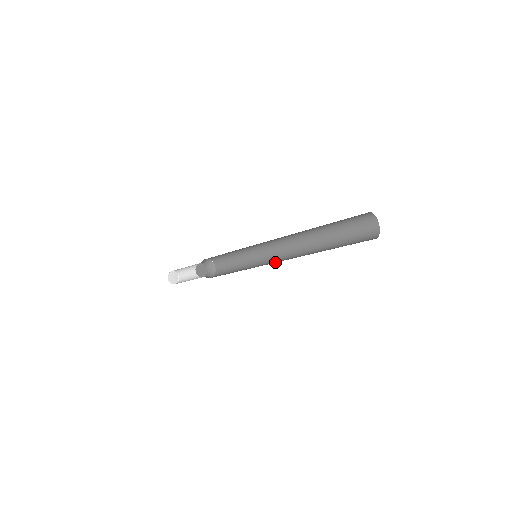
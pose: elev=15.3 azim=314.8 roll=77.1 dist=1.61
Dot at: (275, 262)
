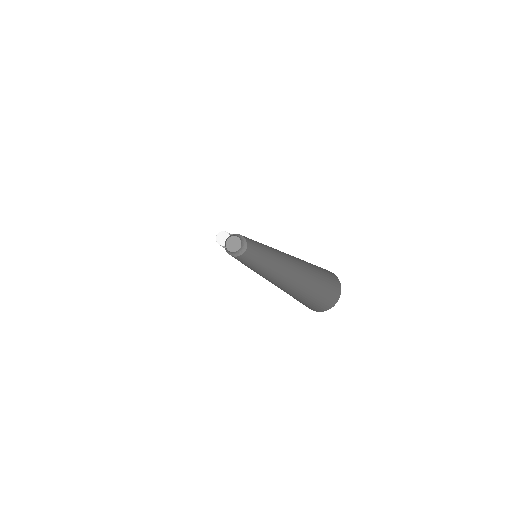
Dot at: (256, 272)
